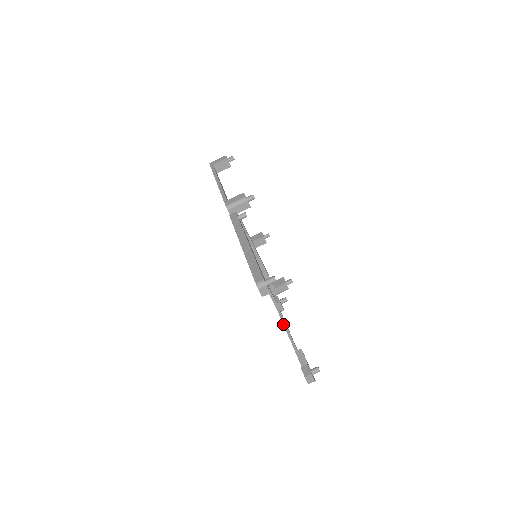
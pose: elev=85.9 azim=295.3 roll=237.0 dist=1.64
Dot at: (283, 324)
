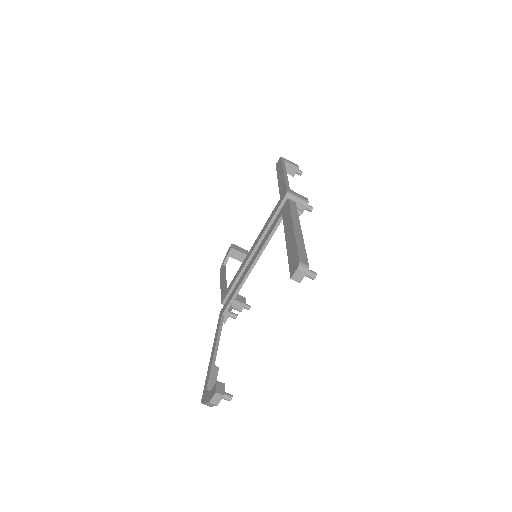
Dot at: (218, 332)
